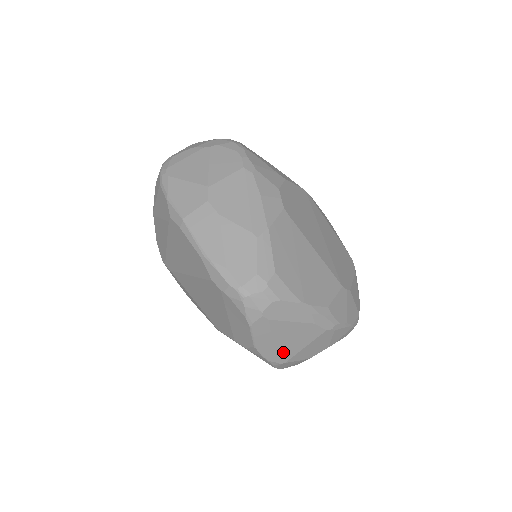
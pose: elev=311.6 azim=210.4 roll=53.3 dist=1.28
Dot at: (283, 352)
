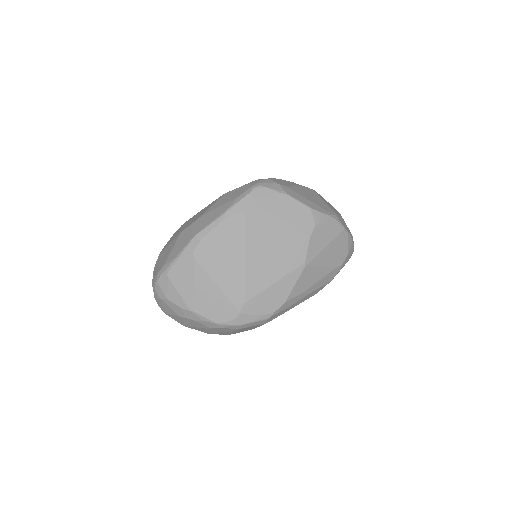
Dot at: (324, 207)
